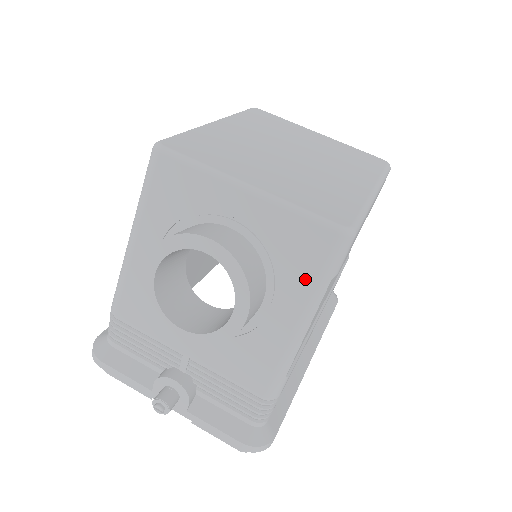
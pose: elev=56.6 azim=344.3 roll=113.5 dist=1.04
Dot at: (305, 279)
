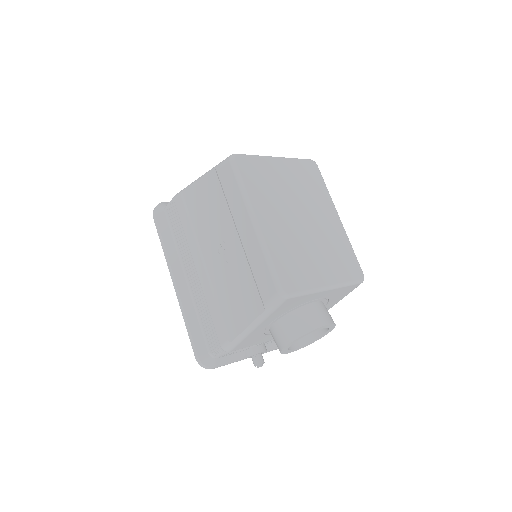
Dot at: (340, 299)
